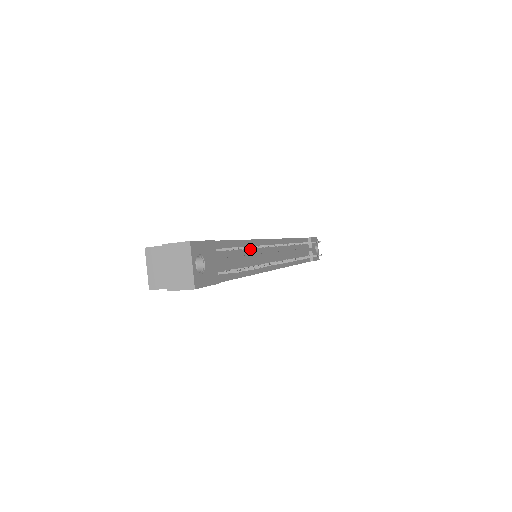
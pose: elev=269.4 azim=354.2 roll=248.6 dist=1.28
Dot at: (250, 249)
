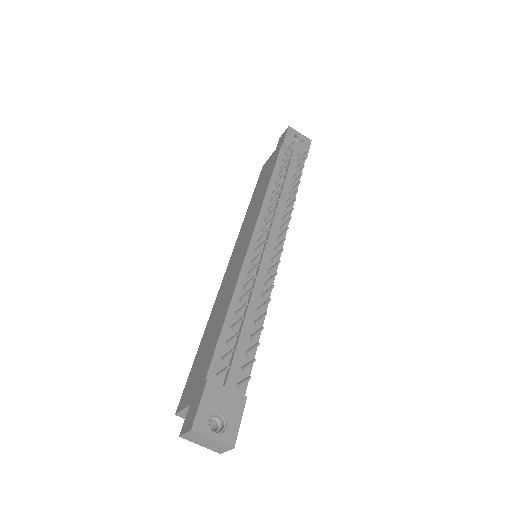
Dot at: (242, 297)
